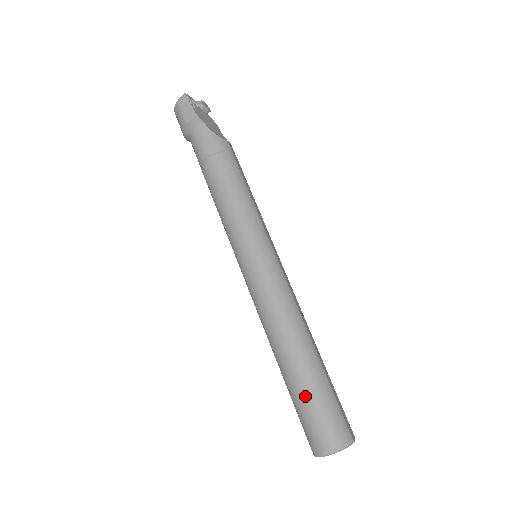
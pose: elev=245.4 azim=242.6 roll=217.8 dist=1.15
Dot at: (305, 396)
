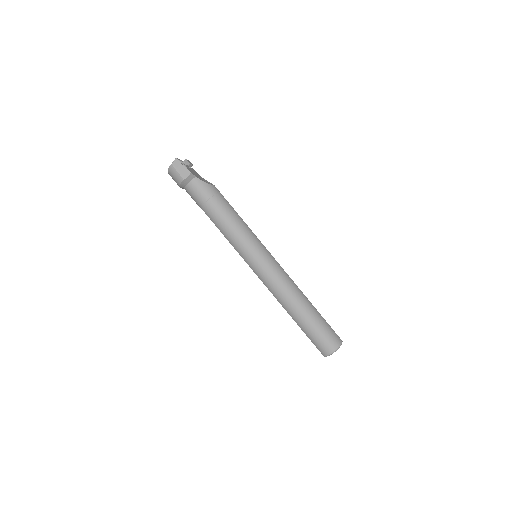
Dot at: (313, 328)
